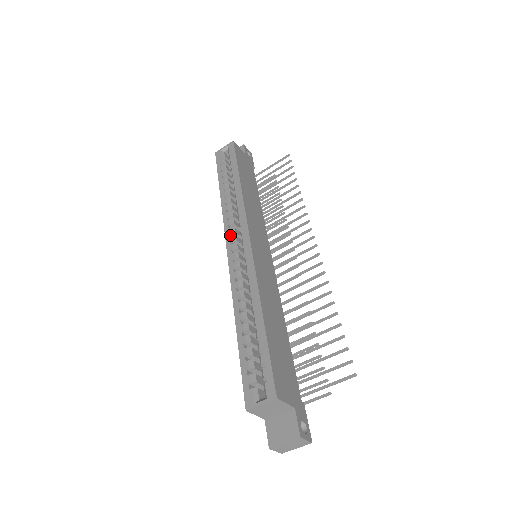
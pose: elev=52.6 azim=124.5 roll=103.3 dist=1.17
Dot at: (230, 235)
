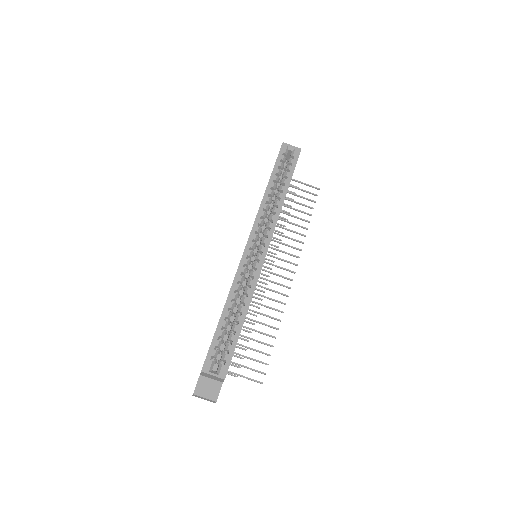
Dot at: (255, 233)
